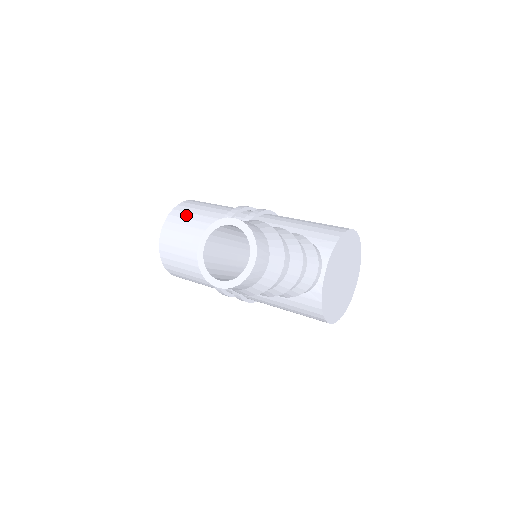
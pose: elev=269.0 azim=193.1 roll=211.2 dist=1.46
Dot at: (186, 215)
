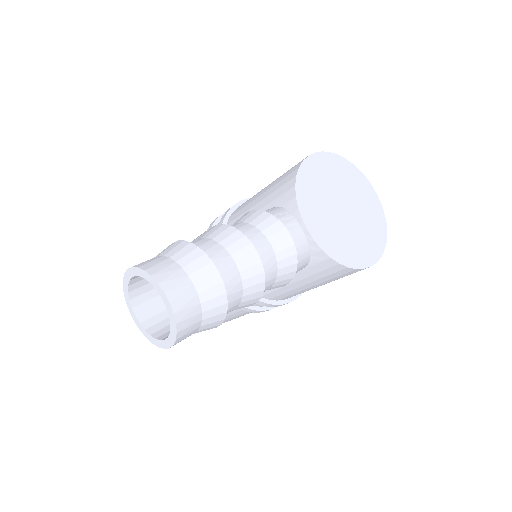
Dot at: occluded
